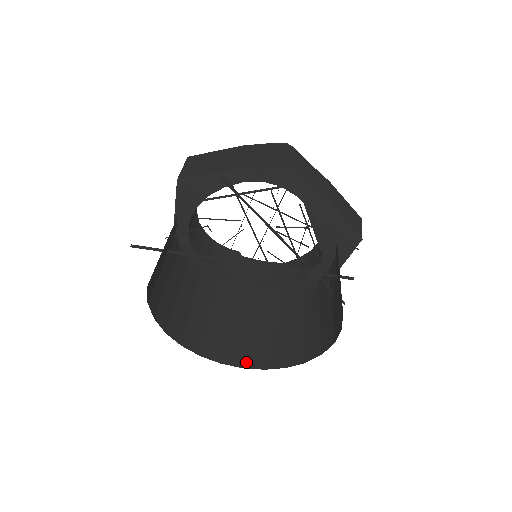
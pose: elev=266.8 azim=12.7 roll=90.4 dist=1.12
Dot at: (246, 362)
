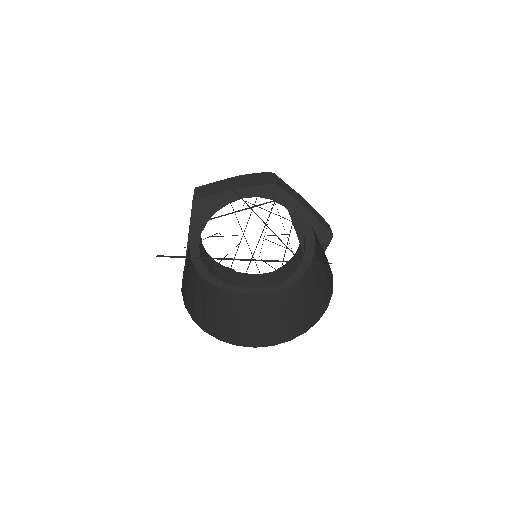
Dot at: (257, 343)
